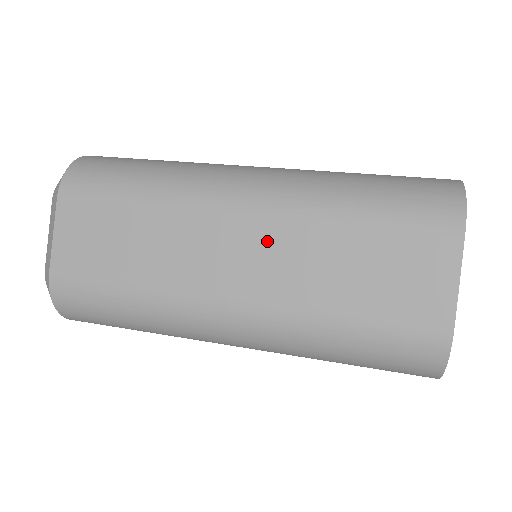
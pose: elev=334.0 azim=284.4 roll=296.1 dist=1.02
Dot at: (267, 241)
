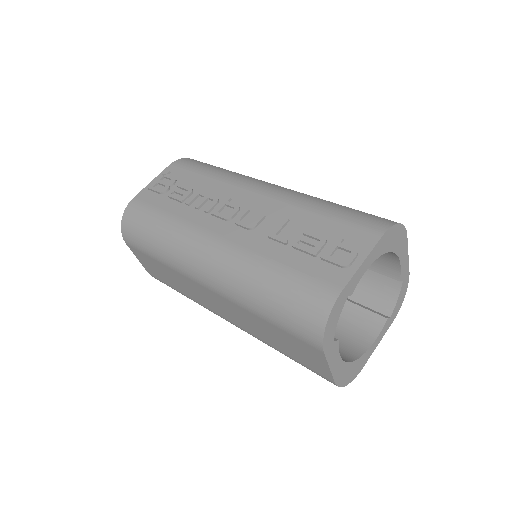
Dot at: (226, 306)
